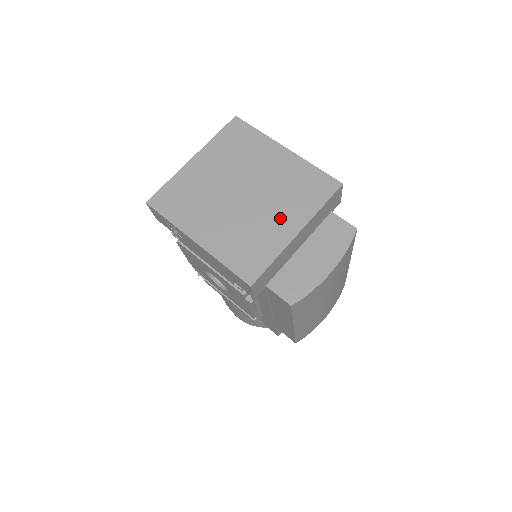
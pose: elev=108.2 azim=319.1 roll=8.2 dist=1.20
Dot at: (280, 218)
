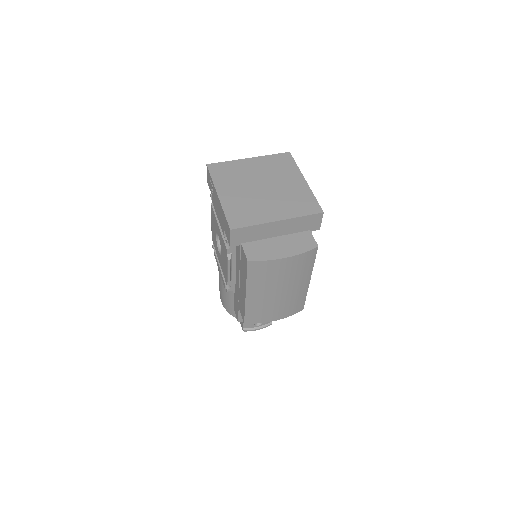
Dot at: (274, 209)
